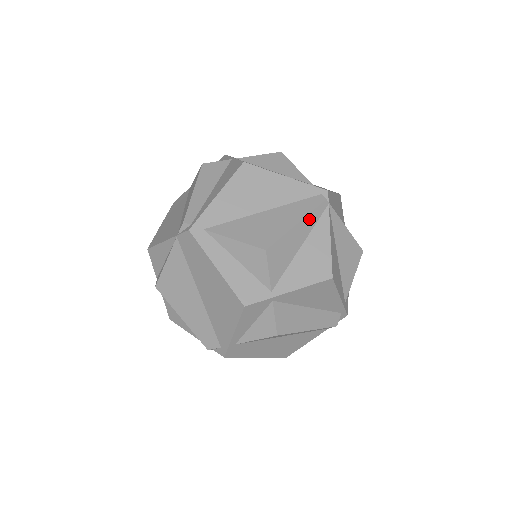
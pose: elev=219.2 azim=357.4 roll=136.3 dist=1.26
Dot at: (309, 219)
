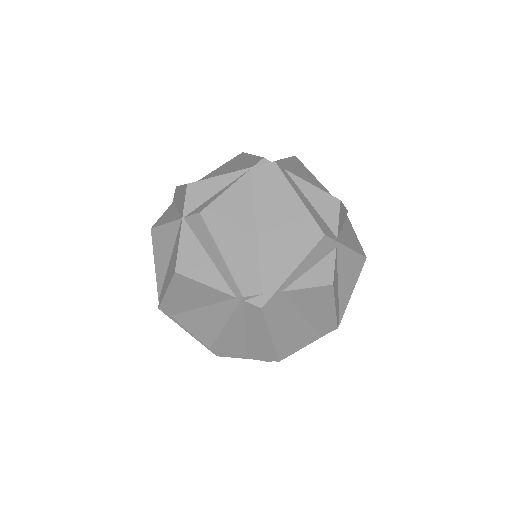
Dot at: (345, 211)
